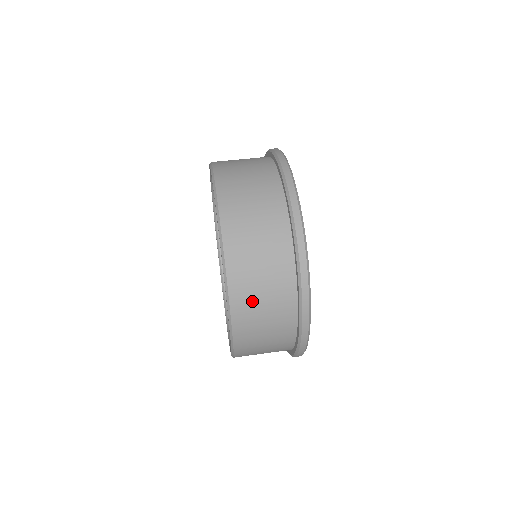
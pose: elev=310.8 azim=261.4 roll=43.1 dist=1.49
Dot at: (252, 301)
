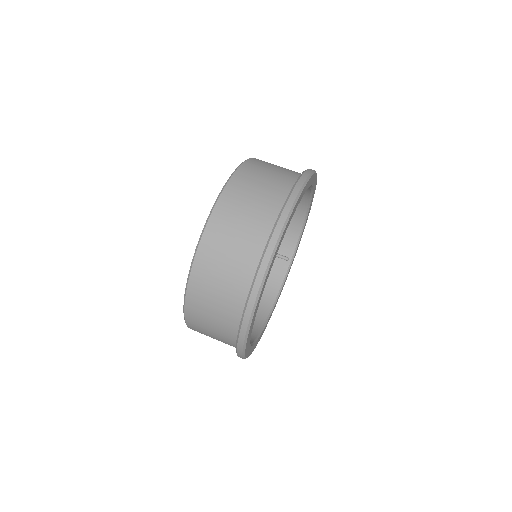
Dot at: (209, 283)
